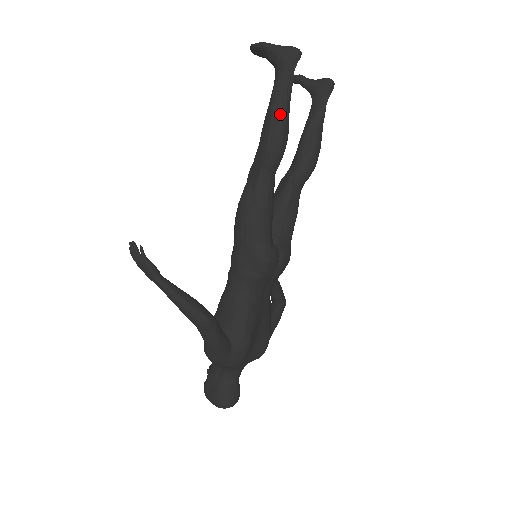
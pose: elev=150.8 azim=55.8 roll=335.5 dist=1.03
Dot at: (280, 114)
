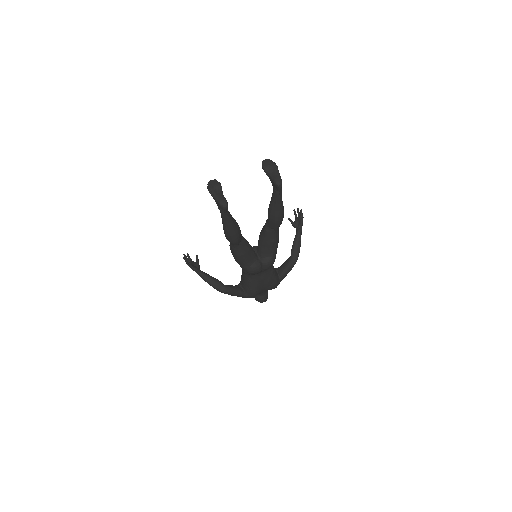
Dot at: (226, 230)
